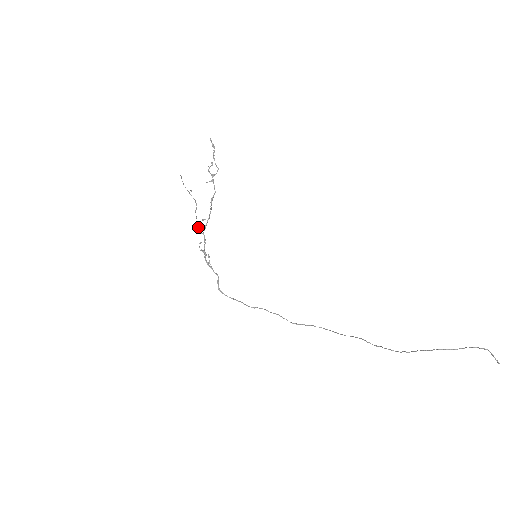
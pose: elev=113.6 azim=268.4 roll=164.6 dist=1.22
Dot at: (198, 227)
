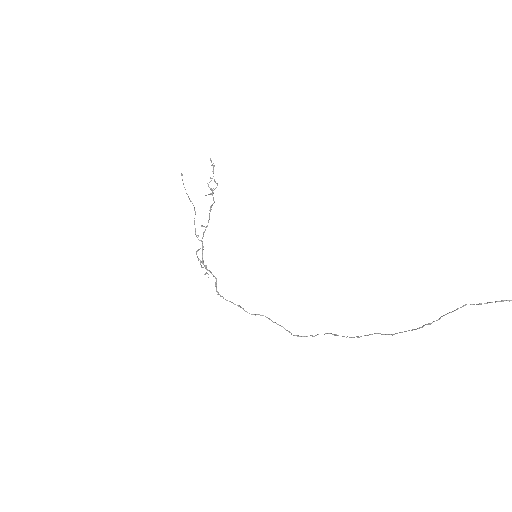
Dot at: (196, 235)
